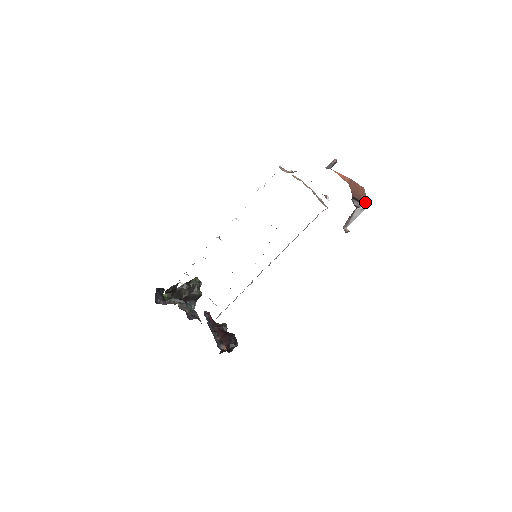
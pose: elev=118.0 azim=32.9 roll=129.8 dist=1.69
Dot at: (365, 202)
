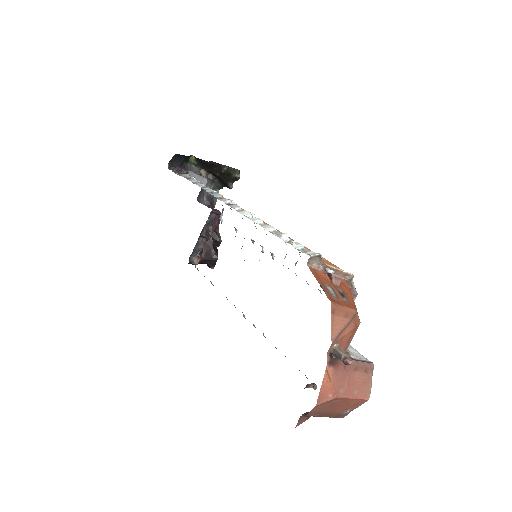
Dot at: (341, 415)
